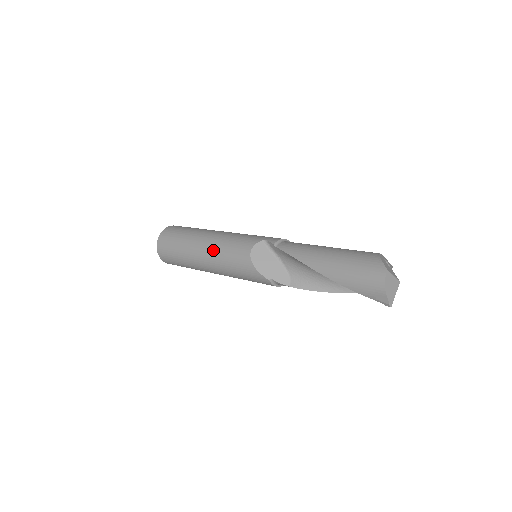
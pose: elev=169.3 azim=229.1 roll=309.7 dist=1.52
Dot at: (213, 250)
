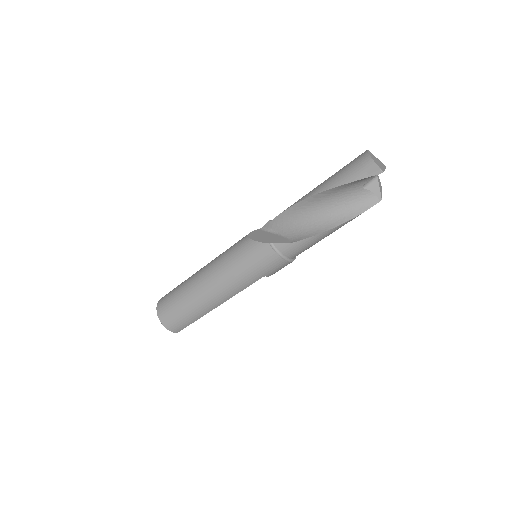
Dot at: (213, 262)
